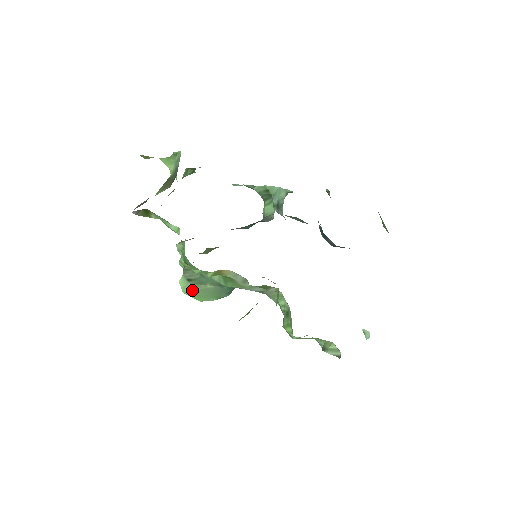
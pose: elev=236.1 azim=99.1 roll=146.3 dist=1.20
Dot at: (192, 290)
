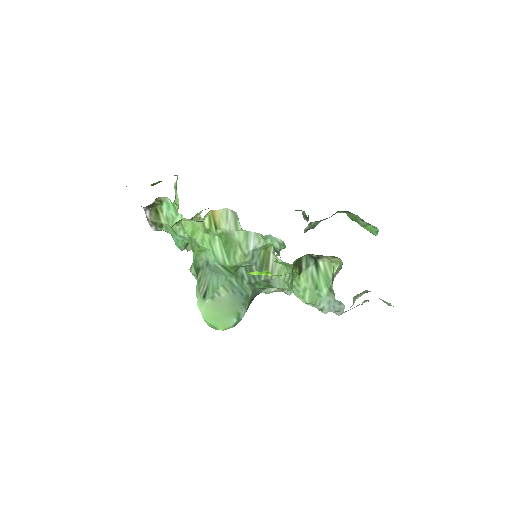
Dot at: (210, 310)
